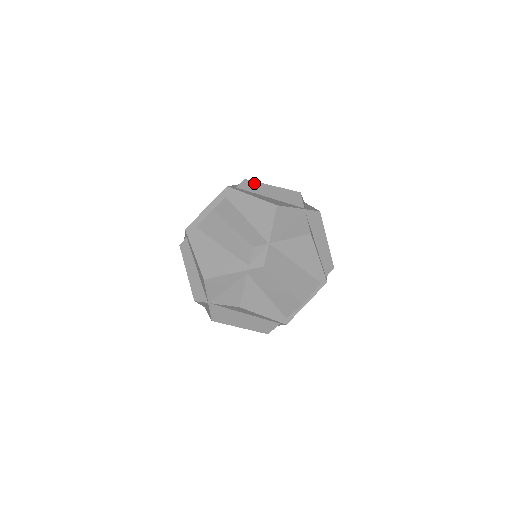
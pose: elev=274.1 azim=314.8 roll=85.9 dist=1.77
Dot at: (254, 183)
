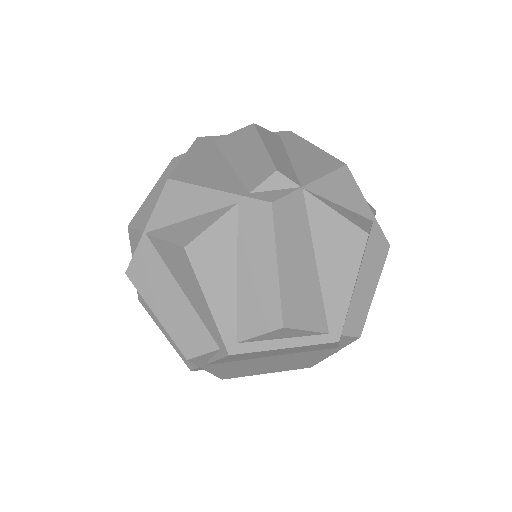
Dot at: occluded
